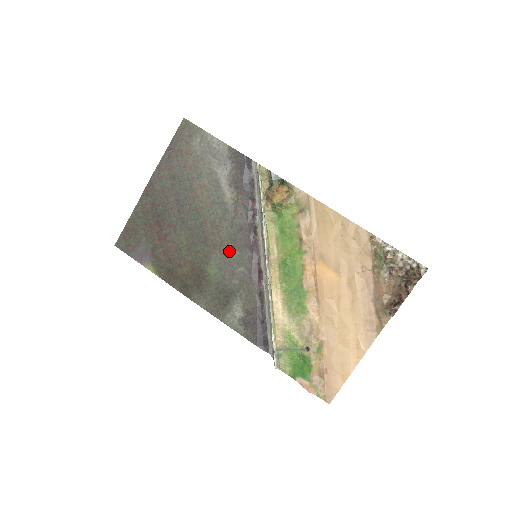
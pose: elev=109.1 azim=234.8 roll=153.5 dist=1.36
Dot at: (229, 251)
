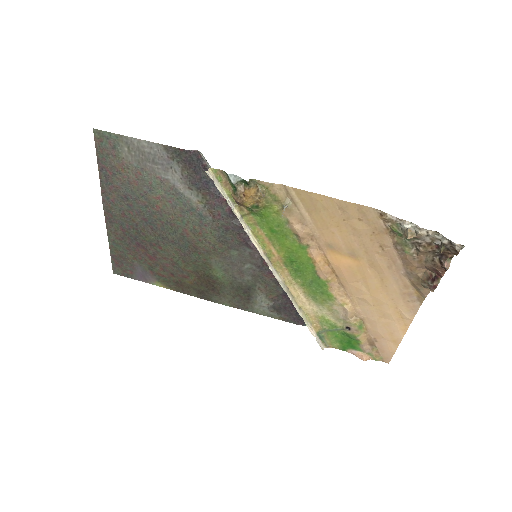
Dot at: (226, 253)
